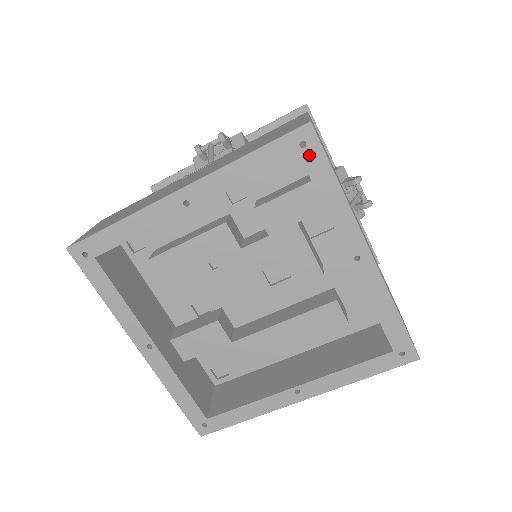
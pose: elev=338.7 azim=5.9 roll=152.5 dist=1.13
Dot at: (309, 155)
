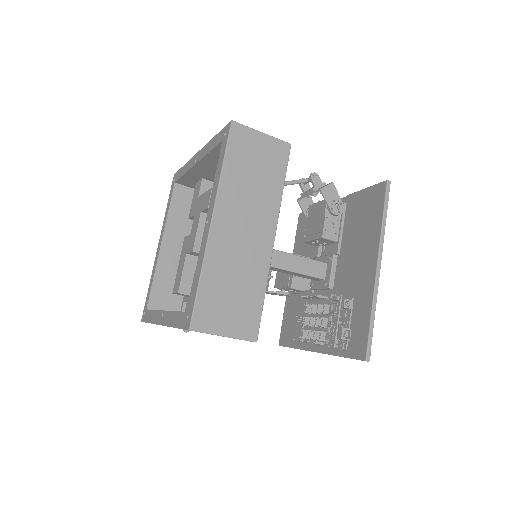
Dot at: (176, 178)
